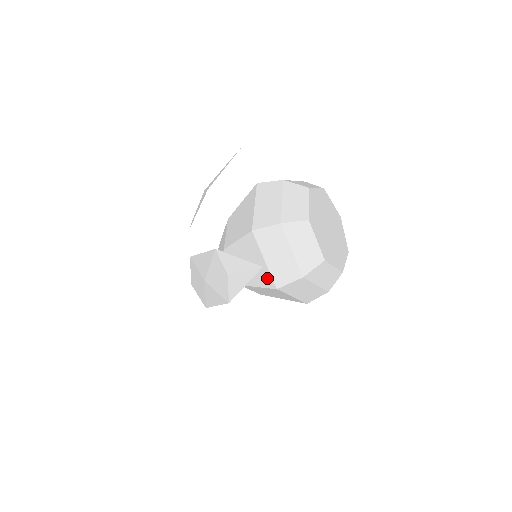
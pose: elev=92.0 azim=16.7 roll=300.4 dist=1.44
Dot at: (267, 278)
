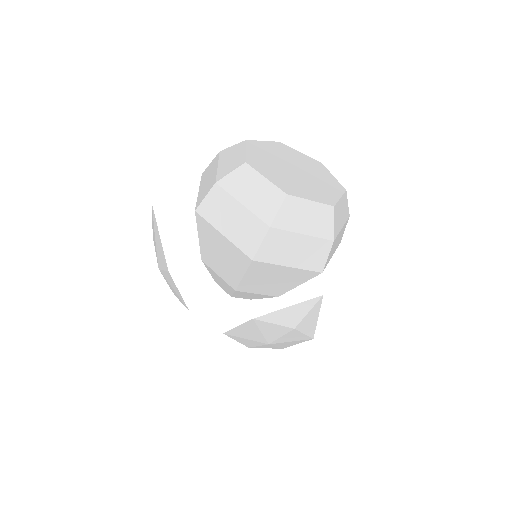
Dot at: (304, 274)
